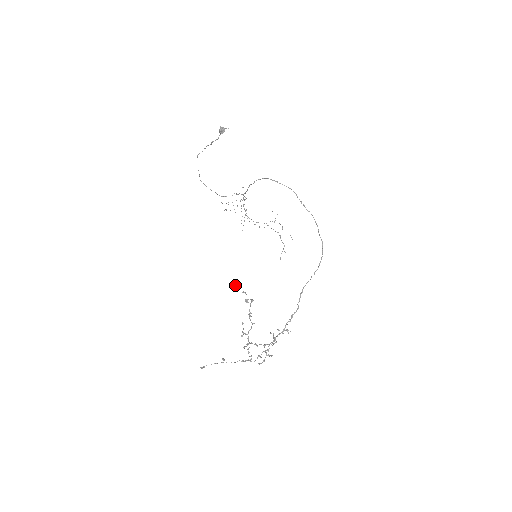
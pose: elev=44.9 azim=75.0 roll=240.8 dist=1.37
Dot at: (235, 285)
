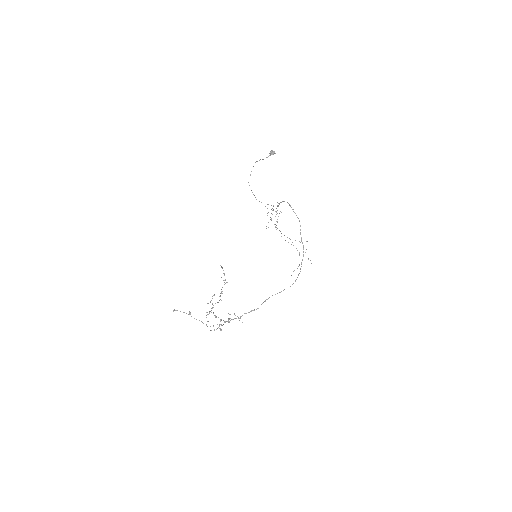
Dot at: occluded
